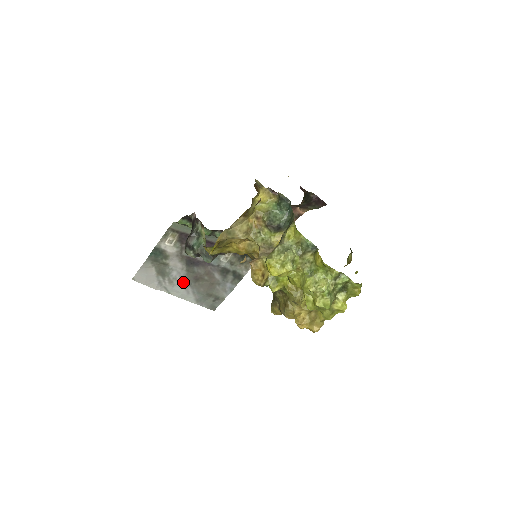
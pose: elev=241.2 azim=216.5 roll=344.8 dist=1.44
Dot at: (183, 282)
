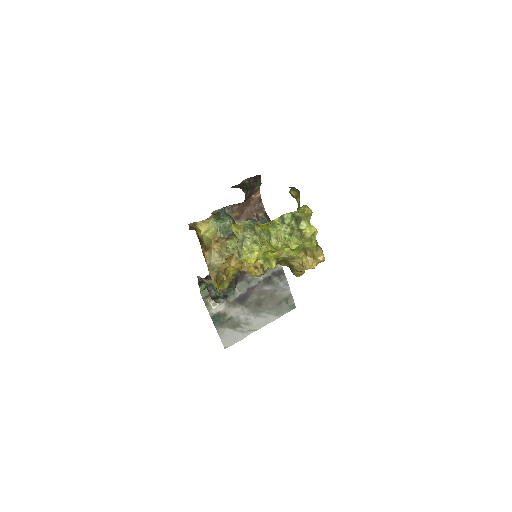
Dot at: (254, 315)
